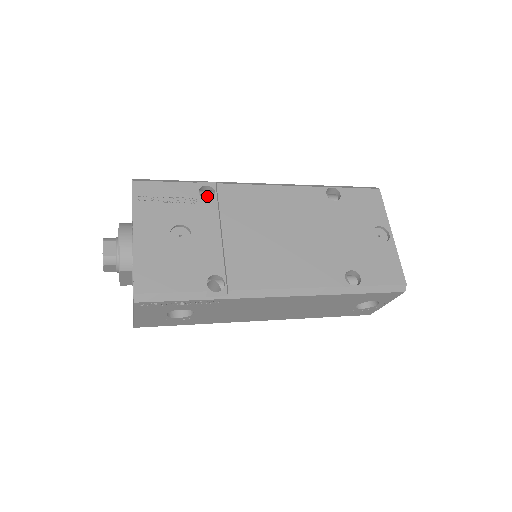
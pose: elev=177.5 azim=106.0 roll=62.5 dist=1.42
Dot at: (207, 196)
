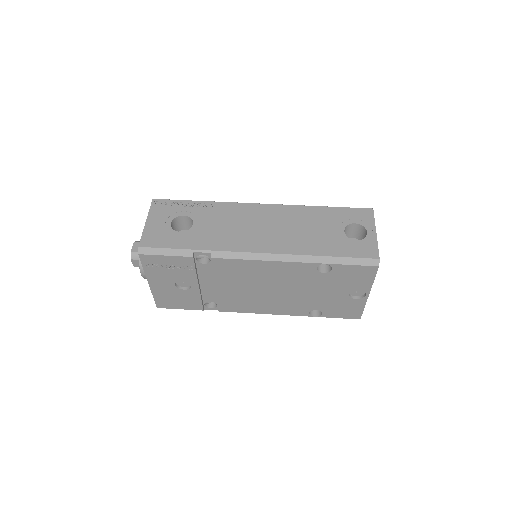
Dot at: occluded
